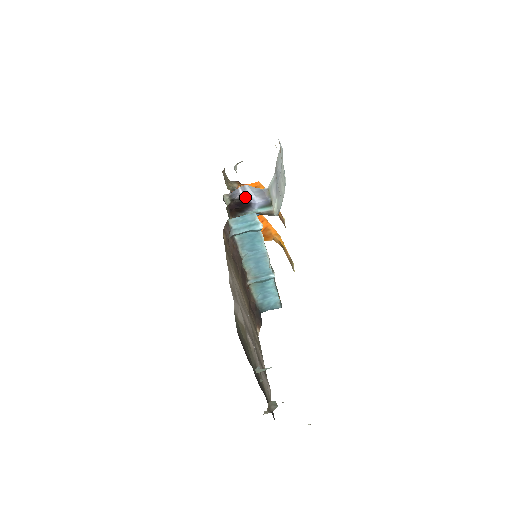
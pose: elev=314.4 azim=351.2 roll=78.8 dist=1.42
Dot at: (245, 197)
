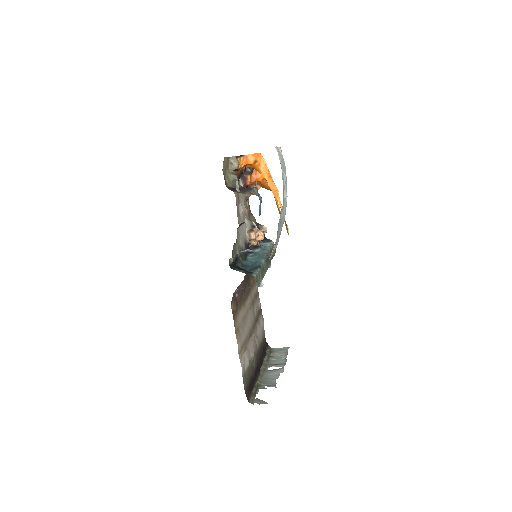
Dot at: (248, 251)
